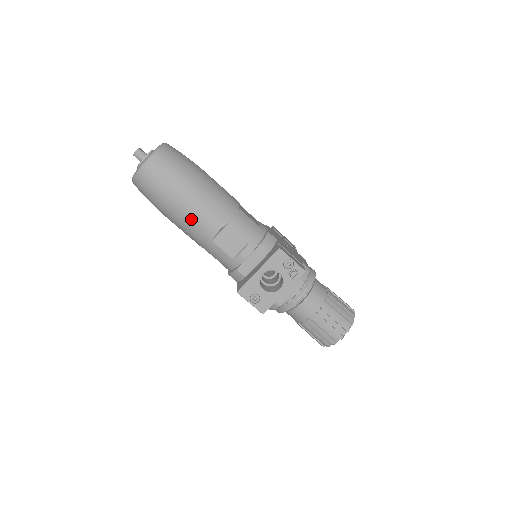
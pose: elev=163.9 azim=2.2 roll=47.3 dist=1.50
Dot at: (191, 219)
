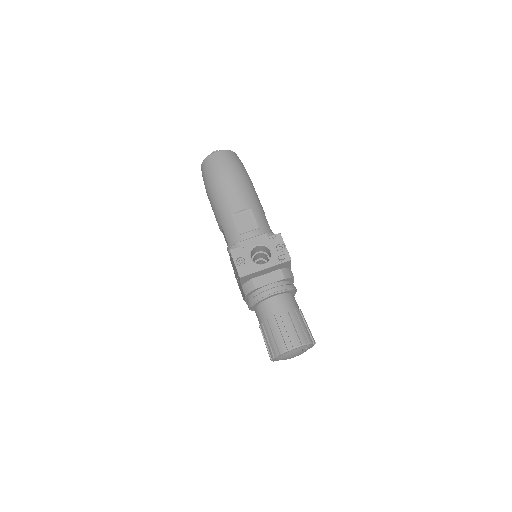
Dot at: (227, 194)
